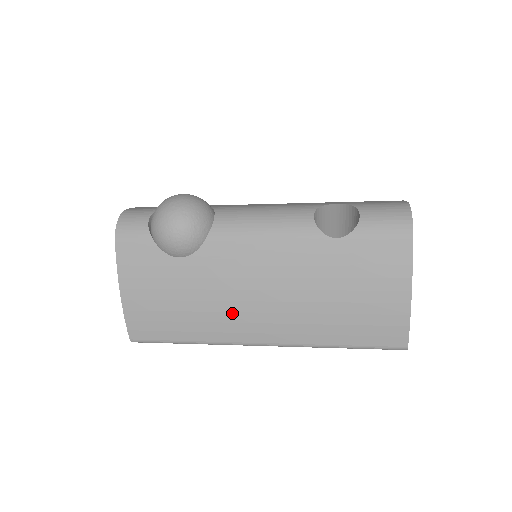
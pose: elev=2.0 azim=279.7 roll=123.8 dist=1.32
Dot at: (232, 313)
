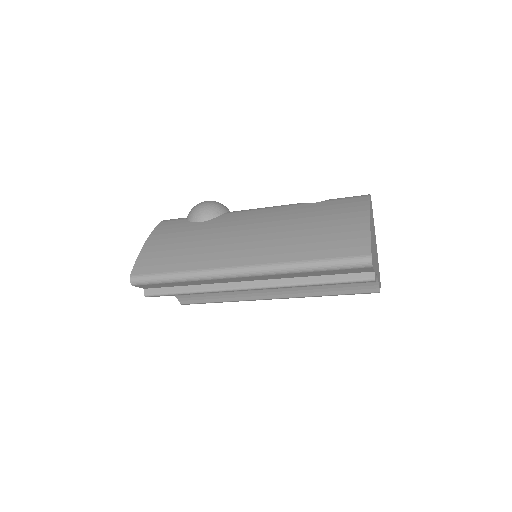
Dot at: (224, 245)
